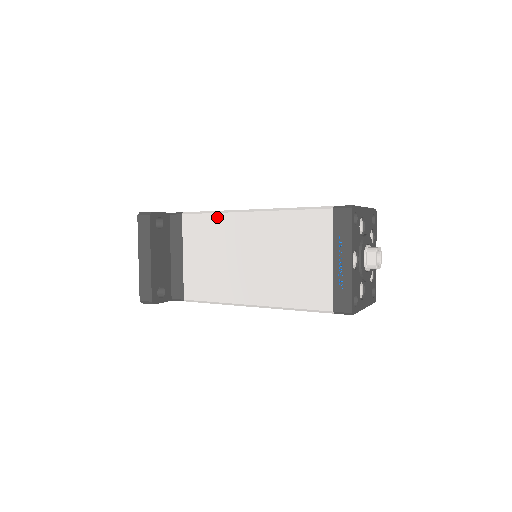
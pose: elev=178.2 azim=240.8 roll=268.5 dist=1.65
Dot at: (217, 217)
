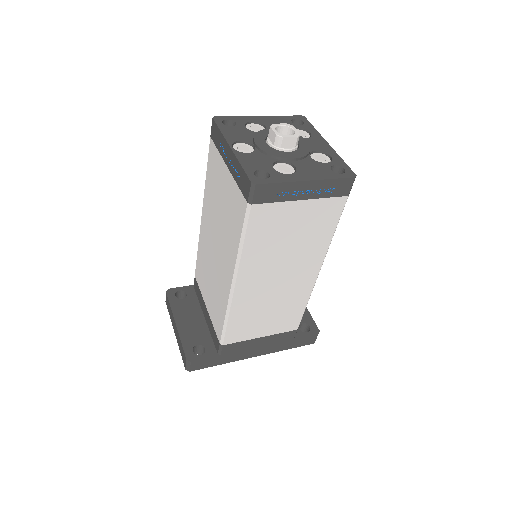
Dot at: (199, 248)
